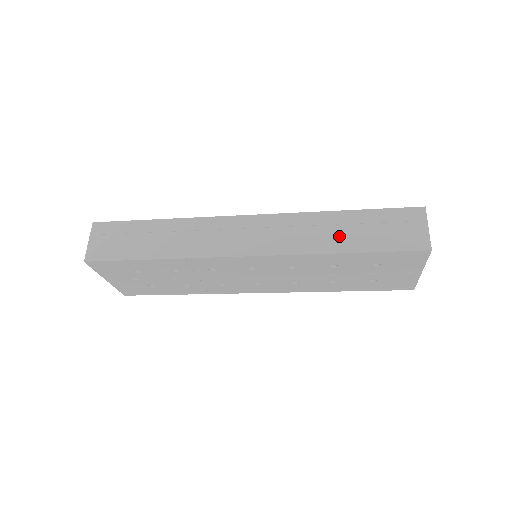
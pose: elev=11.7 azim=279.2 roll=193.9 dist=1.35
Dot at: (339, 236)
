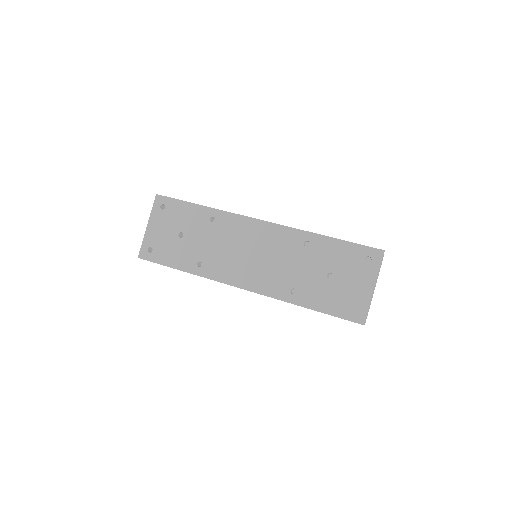
Dot at: occluded
